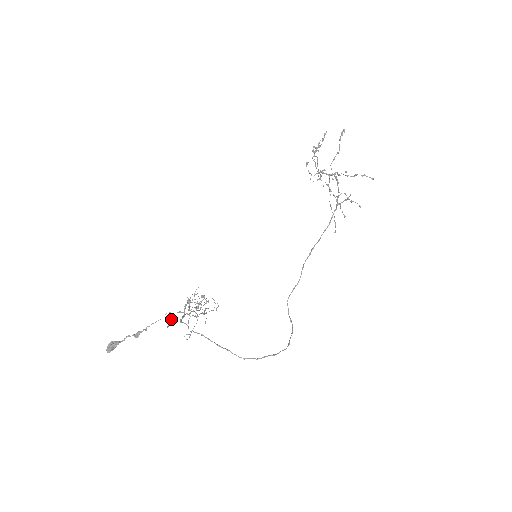
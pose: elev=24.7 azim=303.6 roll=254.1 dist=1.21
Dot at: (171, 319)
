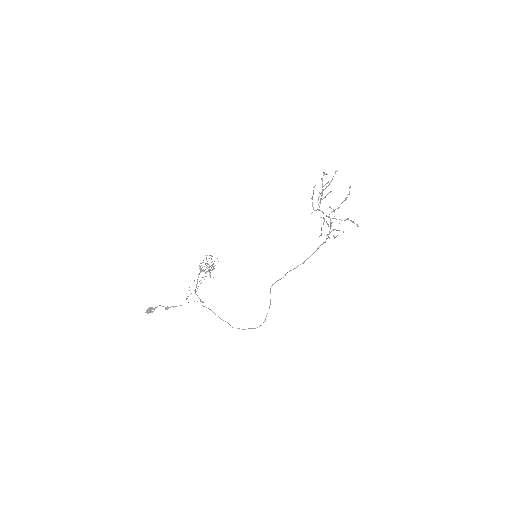
Dot at: (189, 290)
